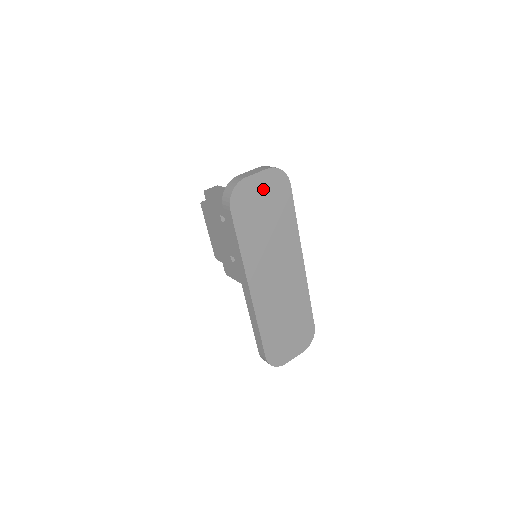
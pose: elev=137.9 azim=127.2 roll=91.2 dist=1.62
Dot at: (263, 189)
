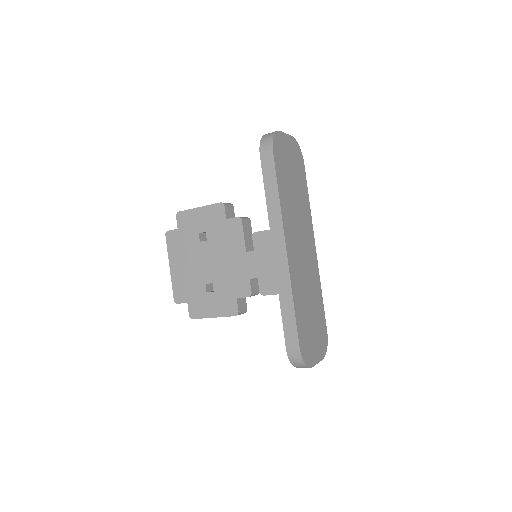
Dot at: (290, 152)
